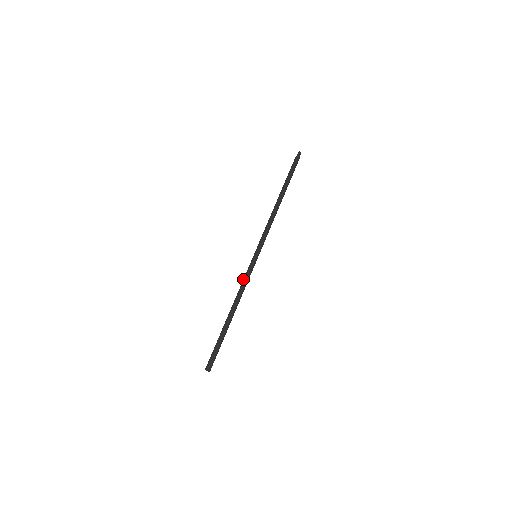
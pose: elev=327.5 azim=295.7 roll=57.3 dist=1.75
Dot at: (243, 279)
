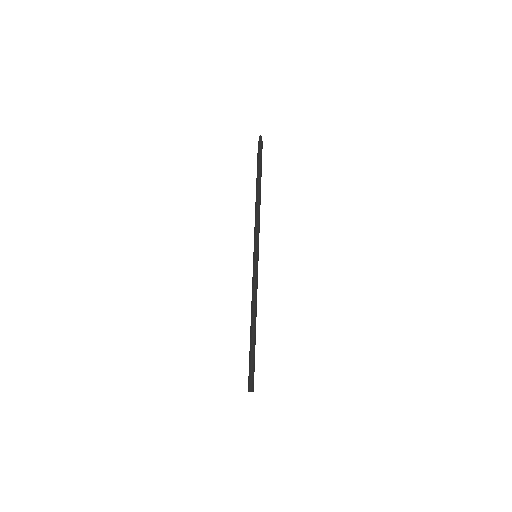
Dot at: occluded
